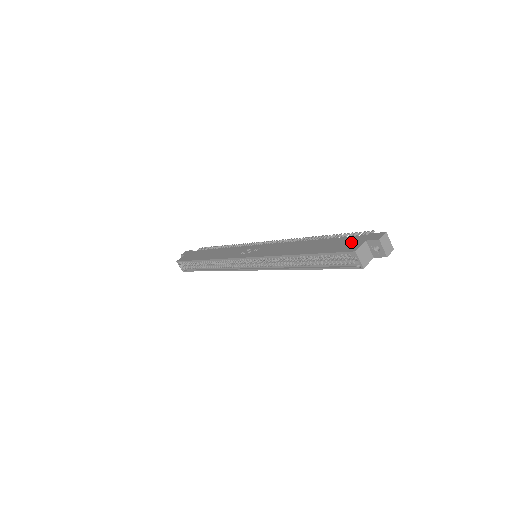
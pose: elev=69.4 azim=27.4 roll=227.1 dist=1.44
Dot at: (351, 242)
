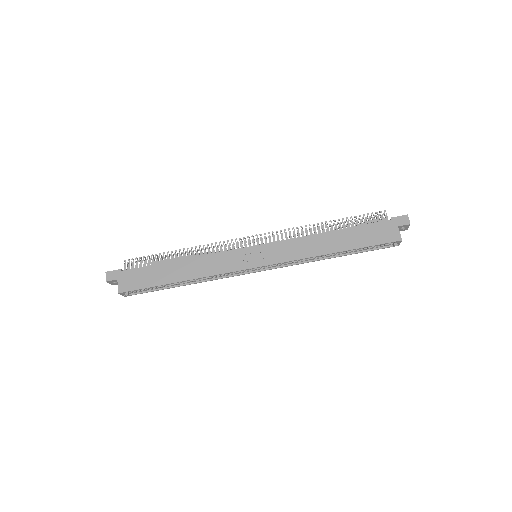
Dot at: (385, 230)
